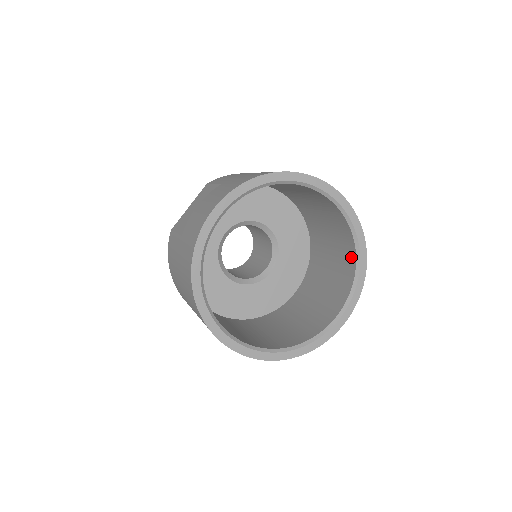
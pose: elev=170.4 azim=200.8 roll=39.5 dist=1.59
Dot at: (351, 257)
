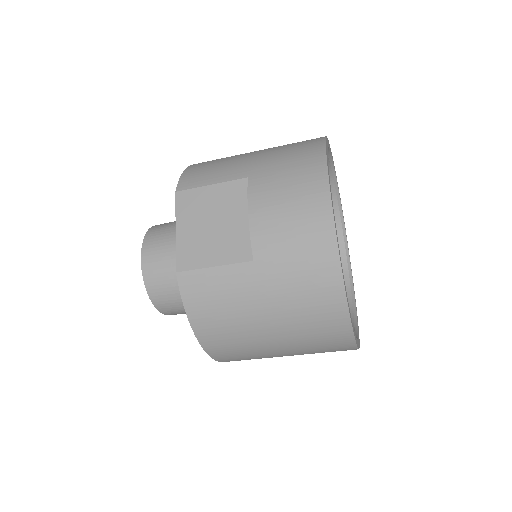
Dot at: occluded
